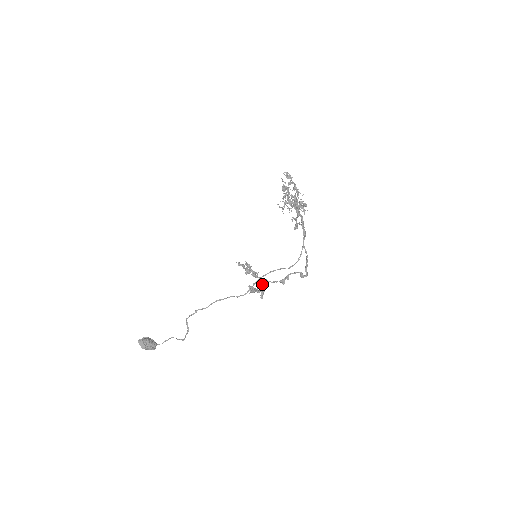
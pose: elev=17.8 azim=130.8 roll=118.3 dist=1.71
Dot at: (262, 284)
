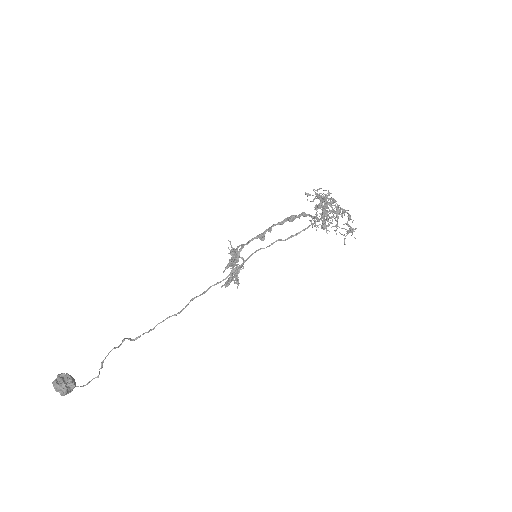
Dot at: (236, 254)
